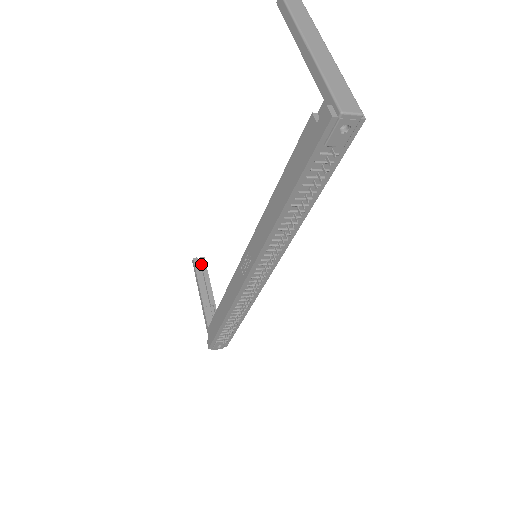
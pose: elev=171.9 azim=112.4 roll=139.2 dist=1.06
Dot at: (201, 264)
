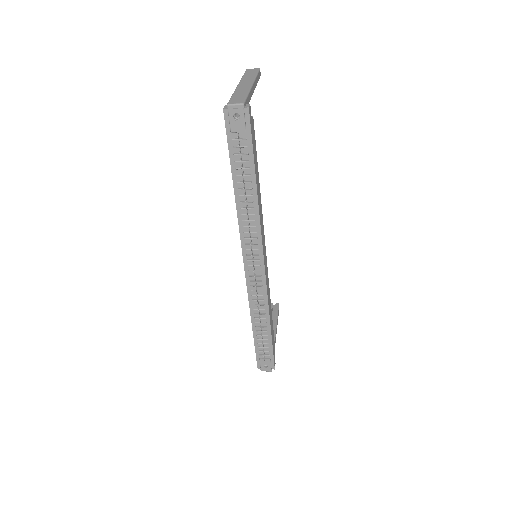
Dot at: (274, 308)
